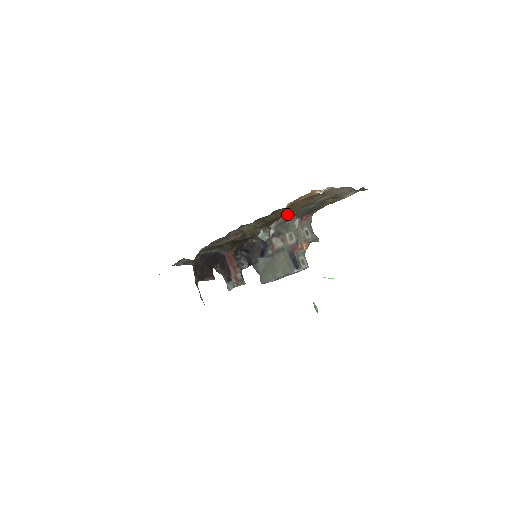
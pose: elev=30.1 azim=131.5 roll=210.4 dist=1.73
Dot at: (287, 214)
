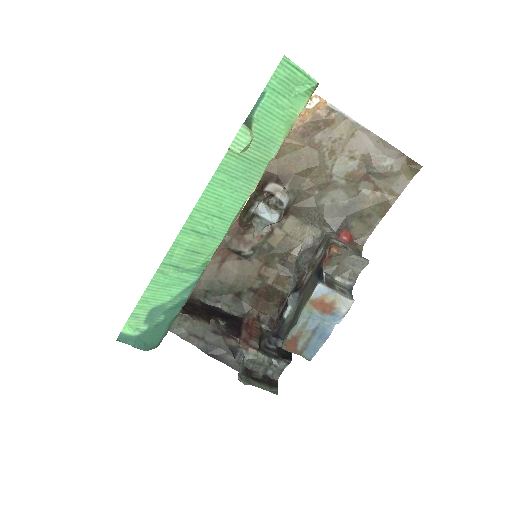
Dot at: (293, 186)
